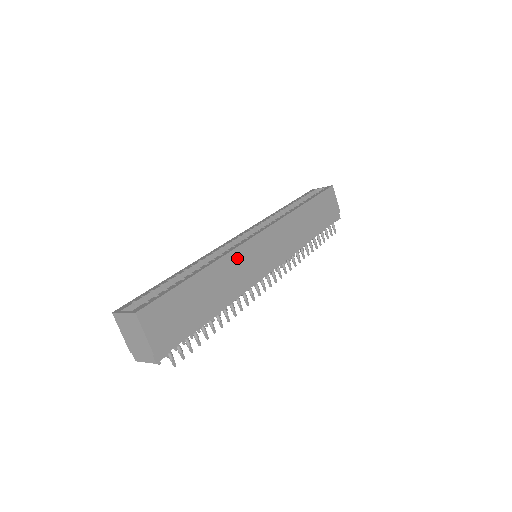
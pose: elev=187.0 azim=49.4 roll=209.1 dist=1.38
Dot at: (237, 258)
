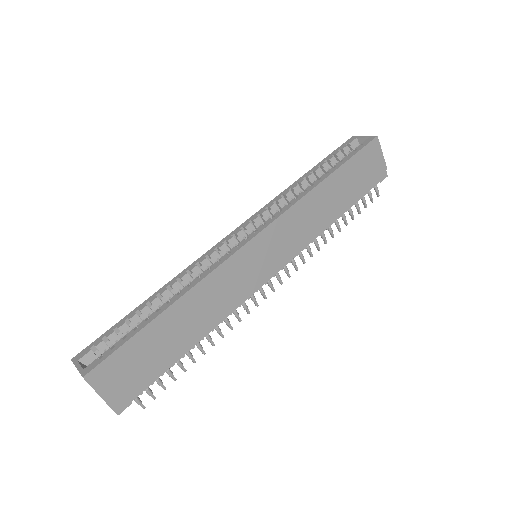
Dot at: (220, 277)
